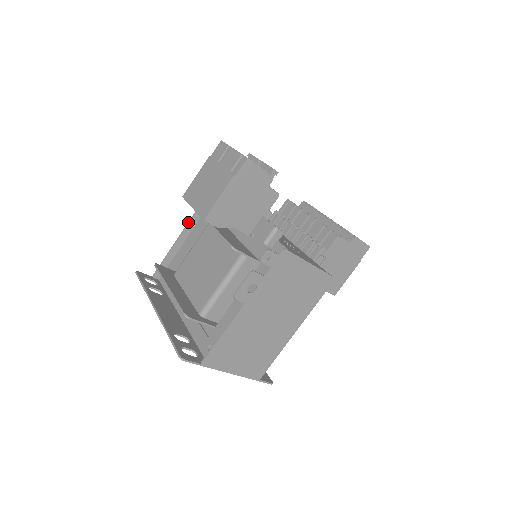
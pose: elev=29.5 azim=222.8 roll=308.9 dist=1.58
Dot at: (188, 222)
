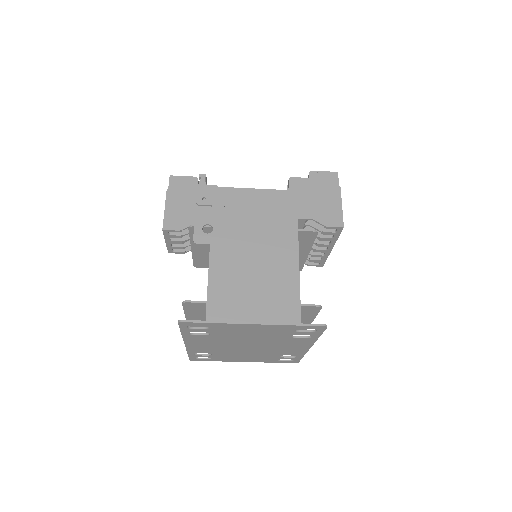
Dot at: occluded
